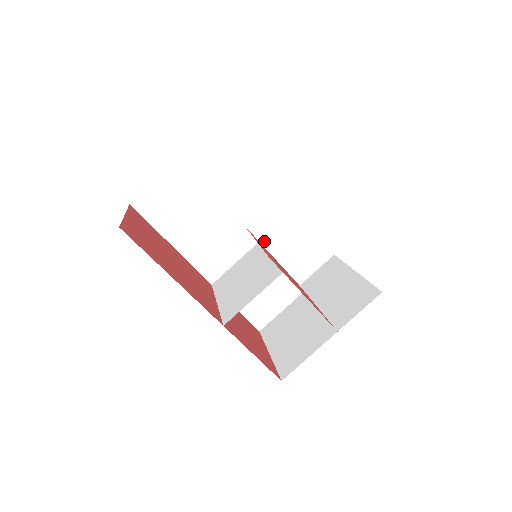
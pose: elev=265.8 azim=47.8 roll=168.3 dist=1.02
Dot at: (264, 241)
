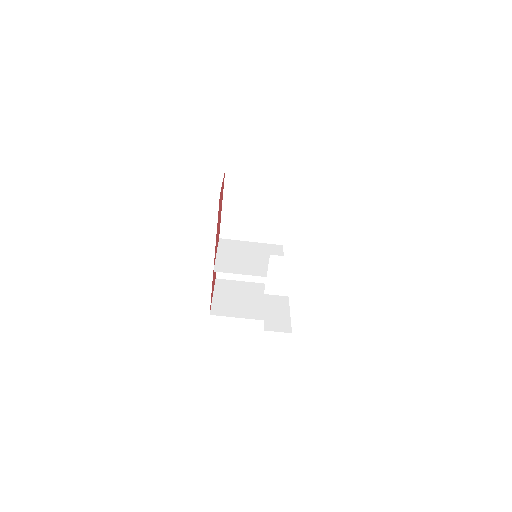
Dot at: (270, 267)
